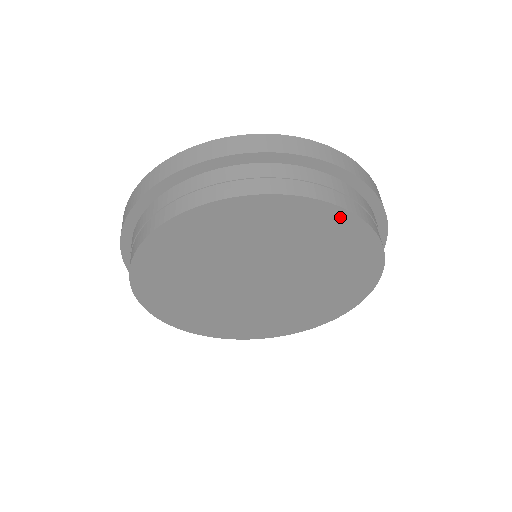
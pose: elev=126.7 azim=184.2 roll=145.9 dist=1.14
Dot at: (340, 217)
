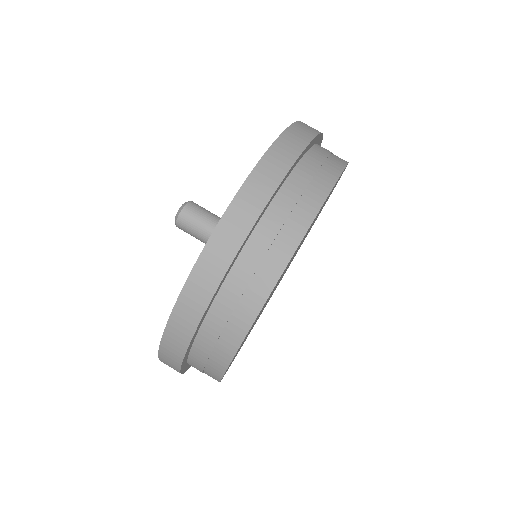
Dot at: occluded
